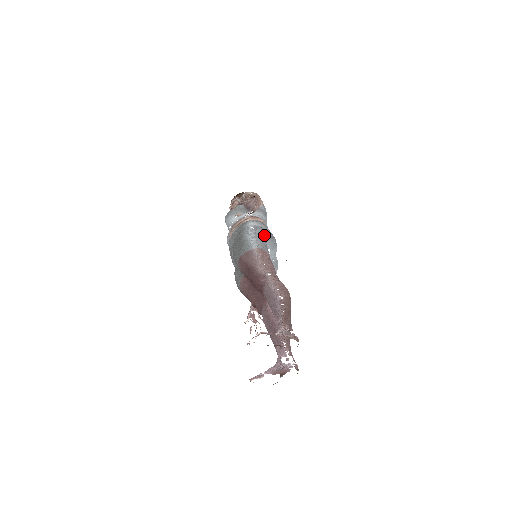
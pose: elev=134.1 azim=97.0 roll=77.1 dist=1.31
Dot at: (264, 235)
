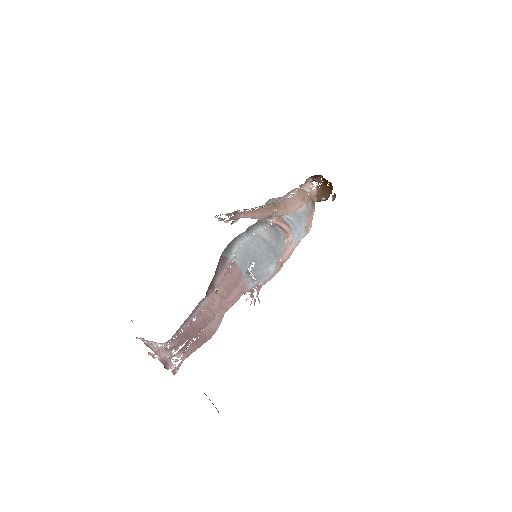
Dot at: (253, 249)
